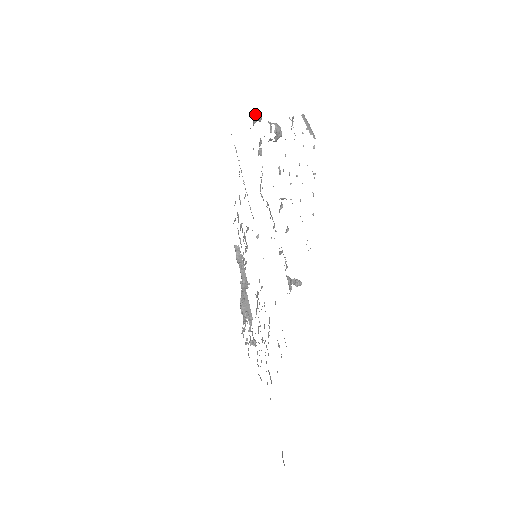
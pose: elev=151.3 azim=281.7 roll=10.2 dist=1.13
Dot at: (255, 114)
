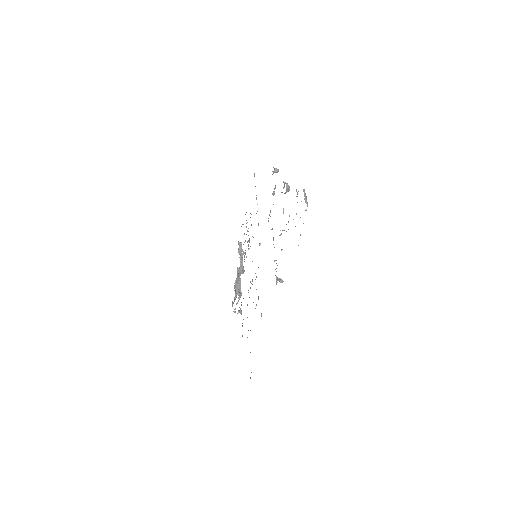
Dot at: (275, 168)
